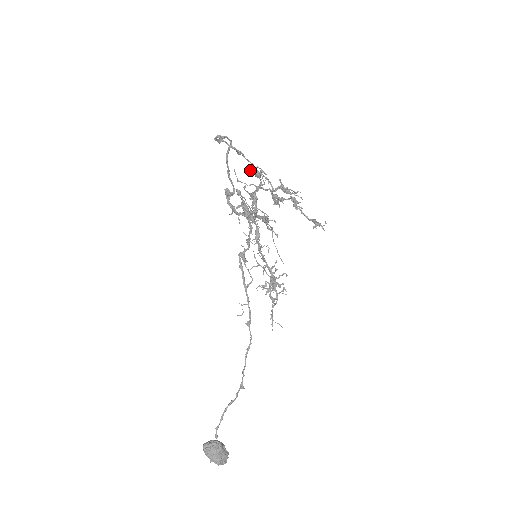
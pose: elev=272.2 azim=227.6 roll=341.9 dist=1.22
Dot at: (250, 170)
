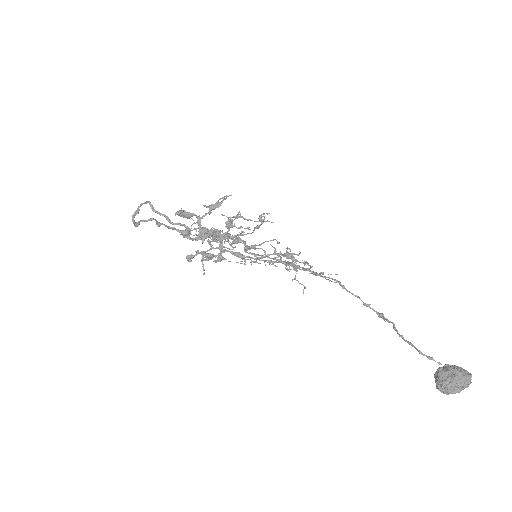
Dot at: (180, 212)
